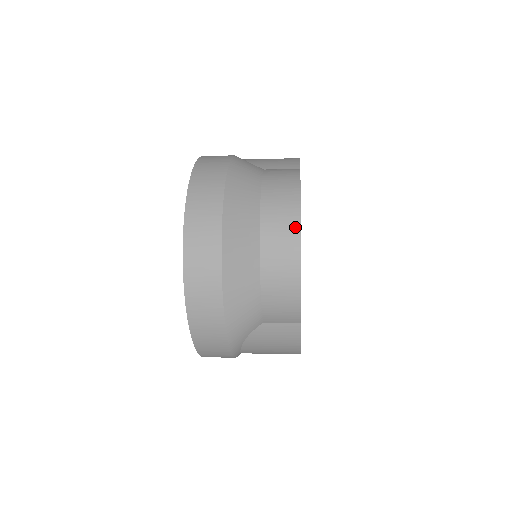
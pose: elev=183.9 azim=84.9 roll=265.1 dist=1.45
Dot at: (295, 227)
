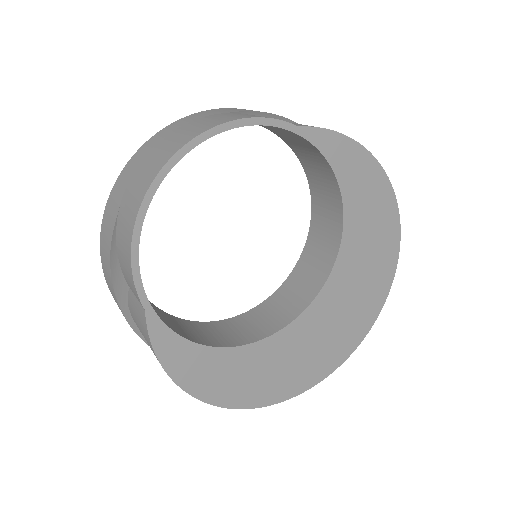
Dot at: (169, 155)
